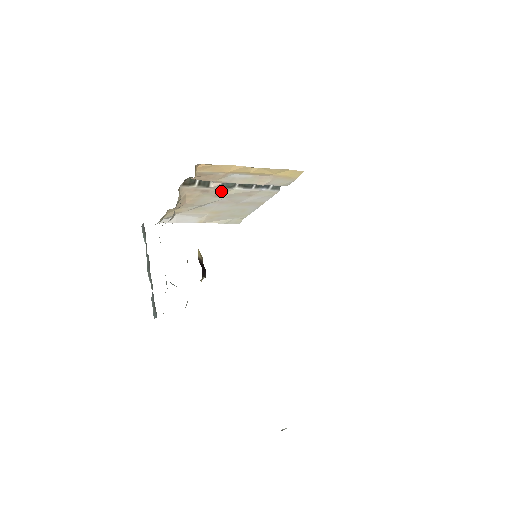
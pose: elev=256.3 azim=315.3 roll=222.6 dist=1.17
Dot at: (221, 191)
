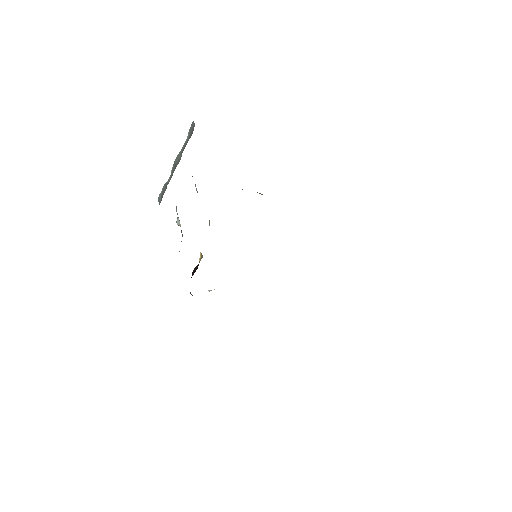
Dot at: occluded
